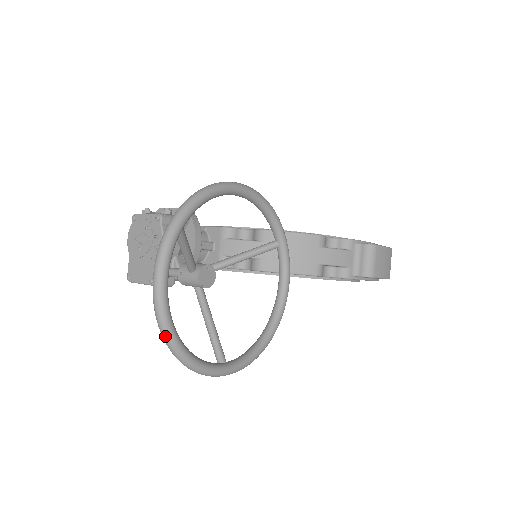
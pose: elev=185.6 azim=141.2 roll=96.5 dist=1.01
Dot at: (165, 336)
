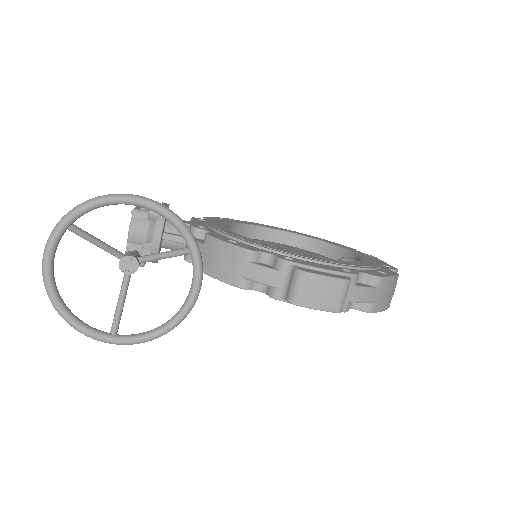
Dot at: (50, 300)
